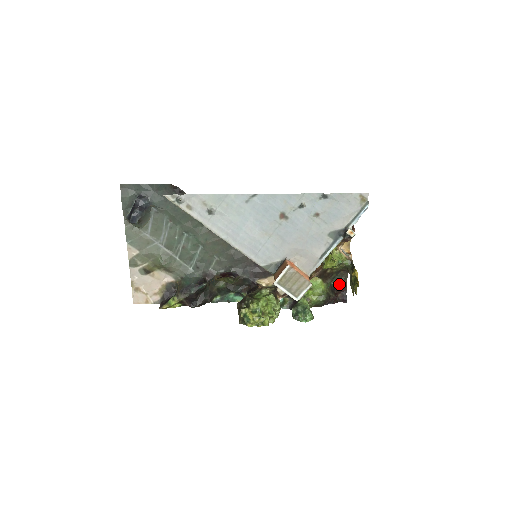
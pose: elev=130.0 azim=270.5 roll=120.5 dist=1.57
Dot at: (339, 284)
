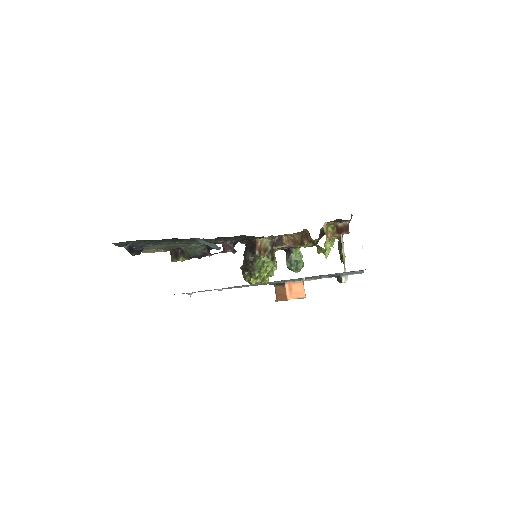
Dot at: occluded
